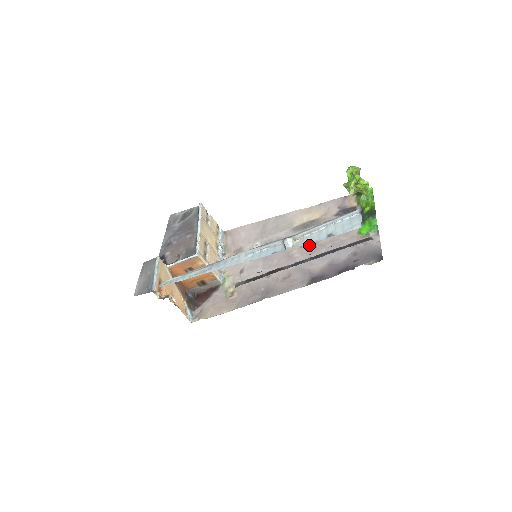
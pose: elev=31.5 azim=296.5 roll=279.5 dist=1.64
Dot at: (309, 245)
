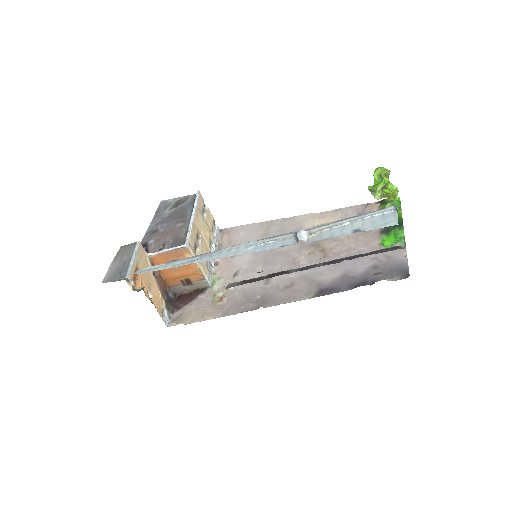
Dot at: (320, 252)
